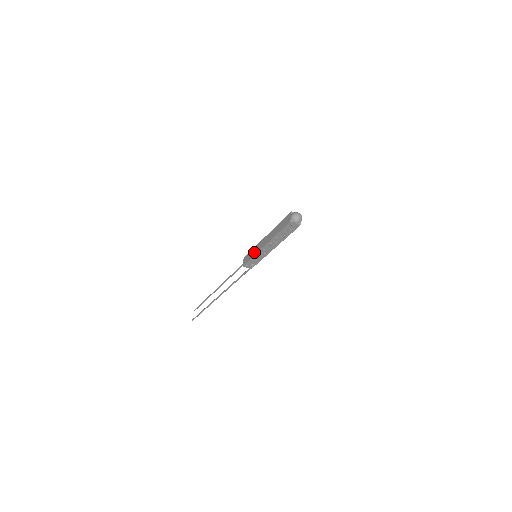
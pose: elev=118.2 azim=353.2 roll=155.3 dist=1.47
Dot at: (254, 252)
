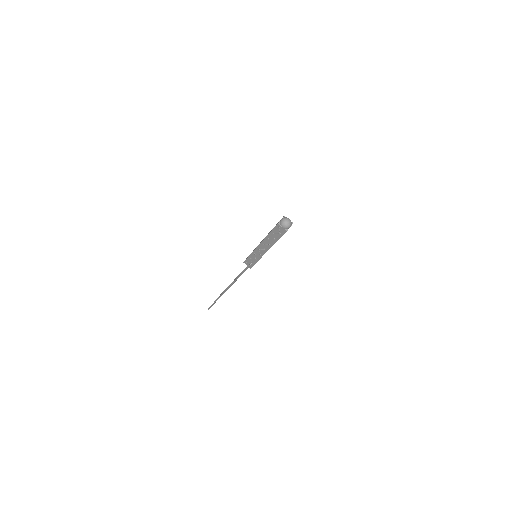
Dot at: occluded
